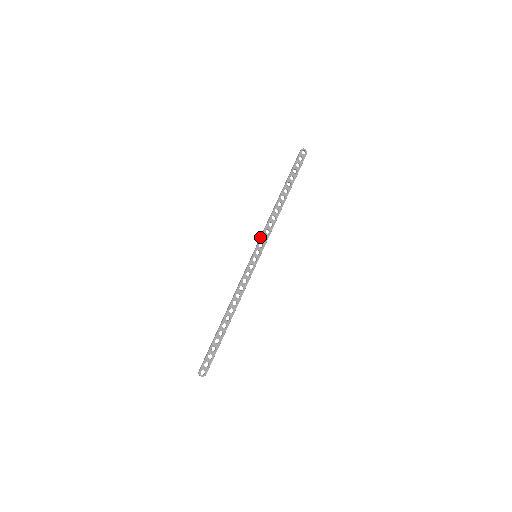
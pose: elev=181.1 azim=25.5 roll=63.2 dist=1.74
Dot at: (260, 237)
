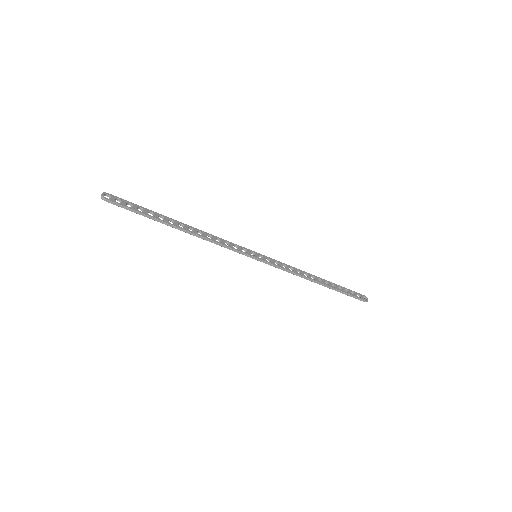
Dot at: (274, 260)
